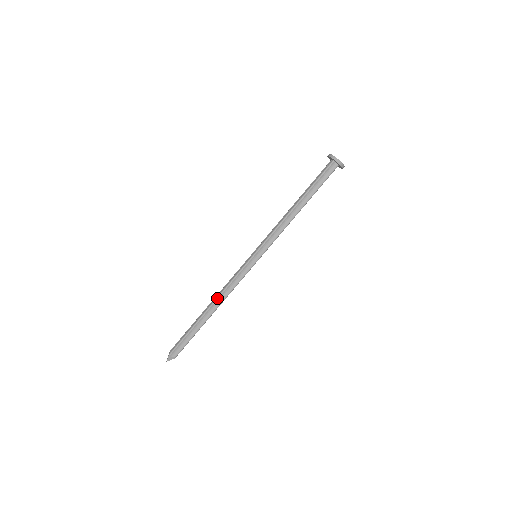
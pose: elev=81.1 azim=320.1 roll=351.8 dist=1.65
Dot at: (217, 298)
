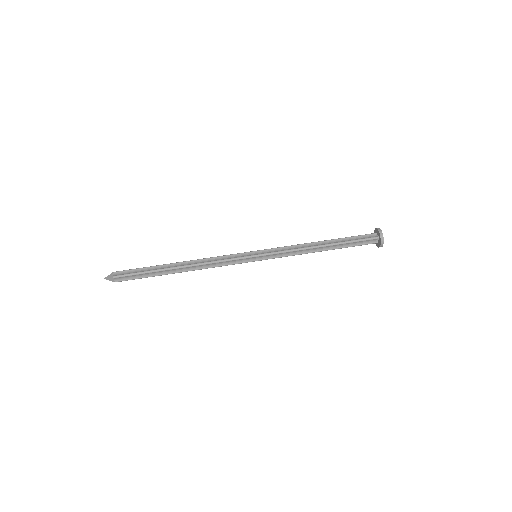
Dot at: (196, 265)
